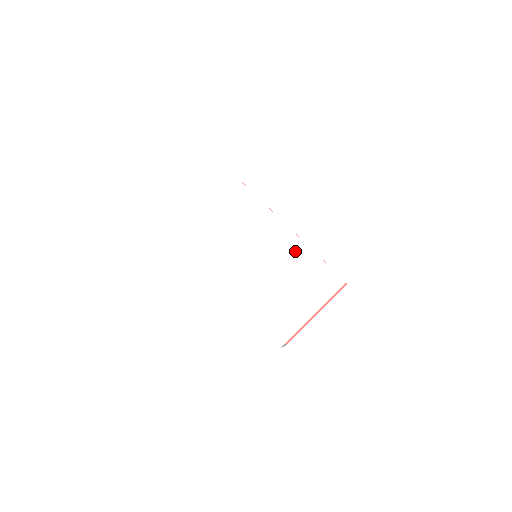
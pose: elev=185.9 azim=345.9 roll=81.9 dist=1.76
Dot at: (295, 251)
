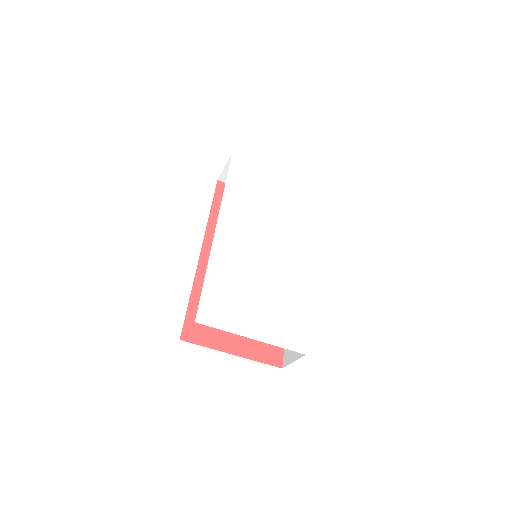
Dot at: (297, 287)
